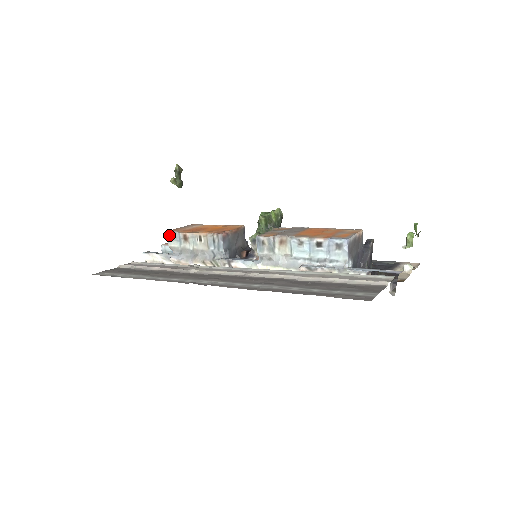
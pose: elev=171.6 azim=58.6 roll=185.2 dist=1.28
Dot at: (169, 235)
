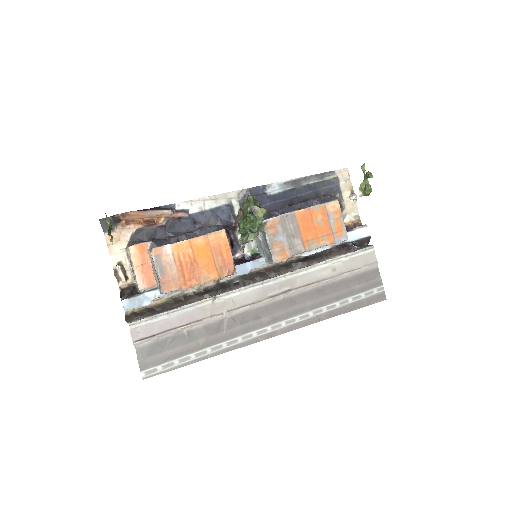
Dot at: occluded
